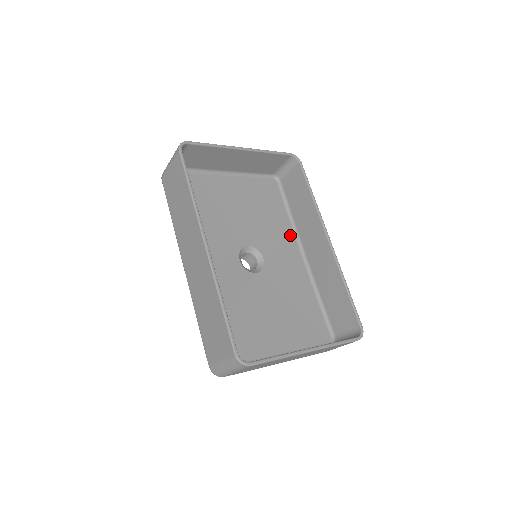
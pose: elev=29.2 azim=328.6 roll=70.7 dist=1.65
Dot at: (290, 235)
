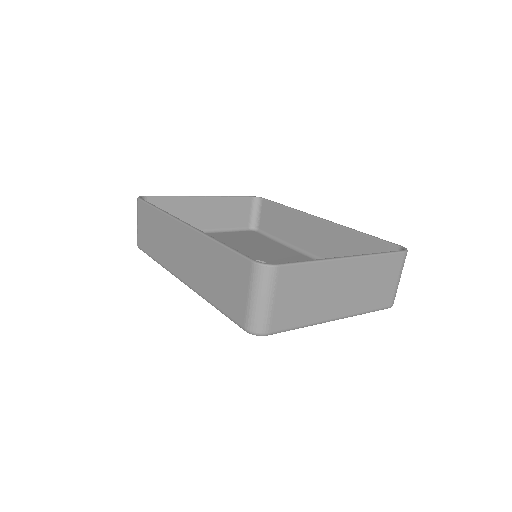
Dot at: (288, 250)
